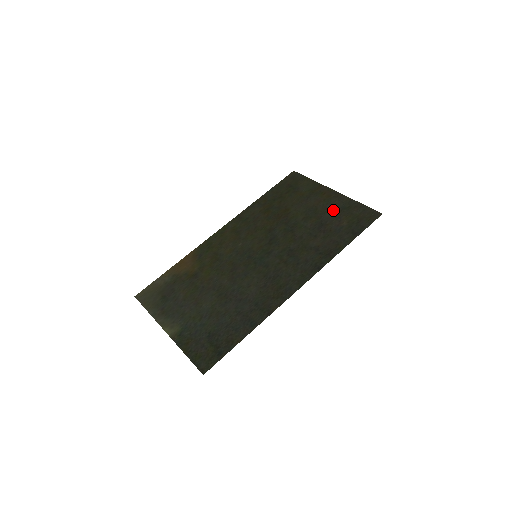
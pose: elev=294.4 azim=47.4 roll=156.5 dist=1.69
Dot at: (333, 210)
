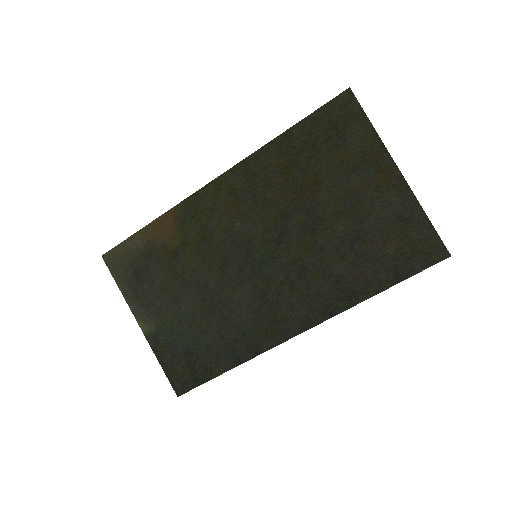
Dot at: (383, 215)
